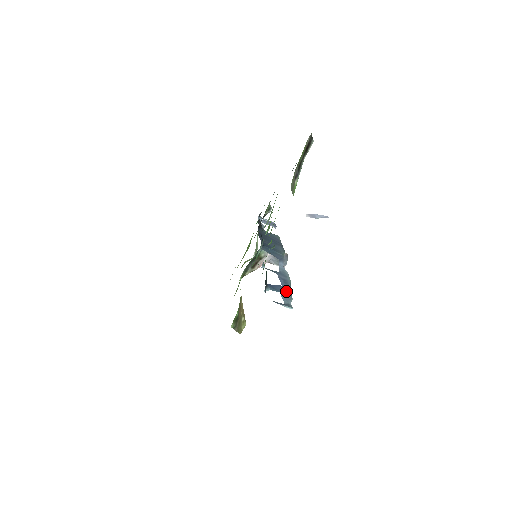
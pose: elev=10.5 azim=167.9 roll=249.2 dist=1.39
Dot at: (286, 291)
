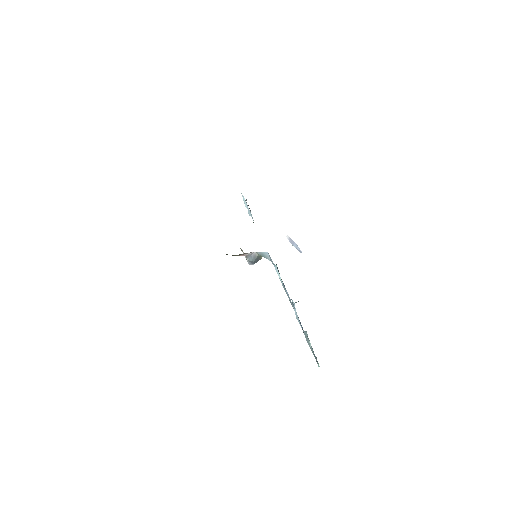
Dot at: occluded
